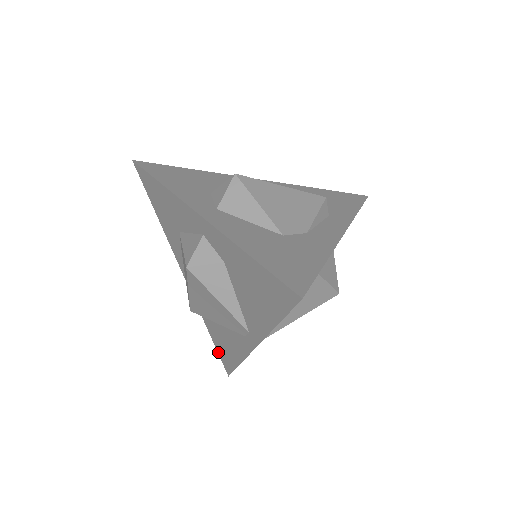
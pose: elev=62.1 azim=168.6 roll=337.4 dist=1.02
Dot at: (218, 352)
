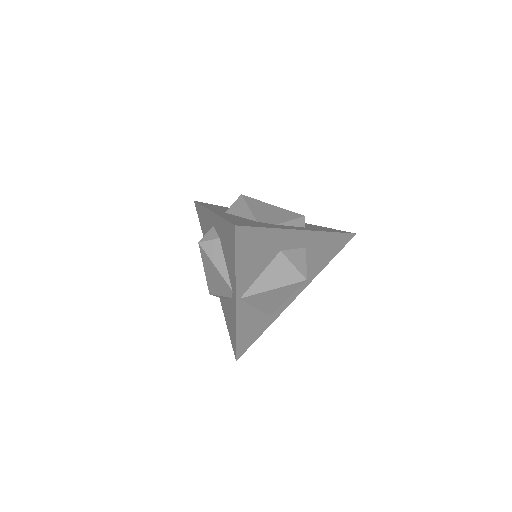
Dot at: (230, 339)
